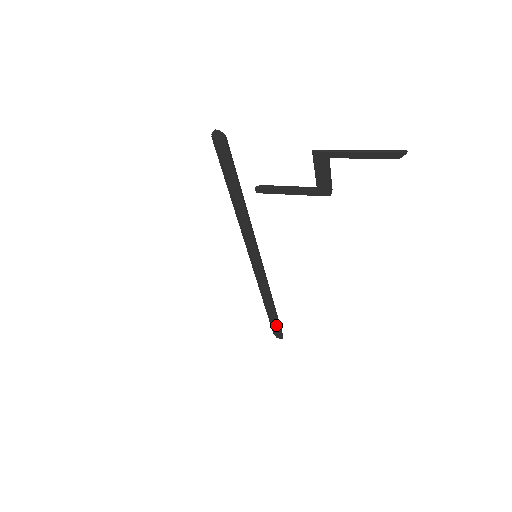
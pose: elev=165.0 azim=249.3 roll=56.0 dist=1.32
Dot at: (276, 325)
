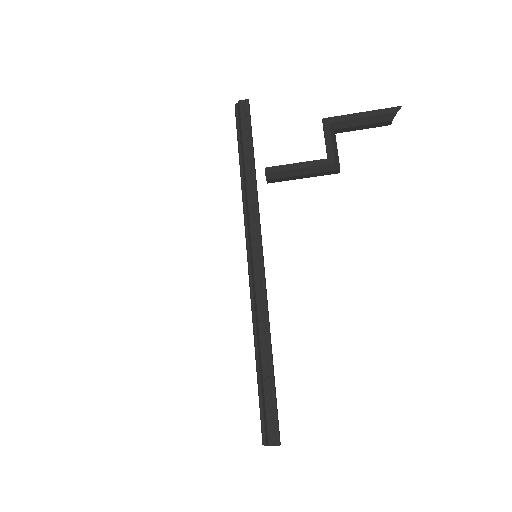
Dot at: (272, 403)
